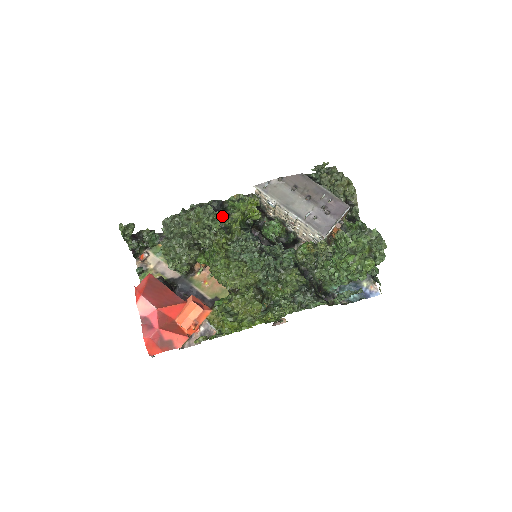
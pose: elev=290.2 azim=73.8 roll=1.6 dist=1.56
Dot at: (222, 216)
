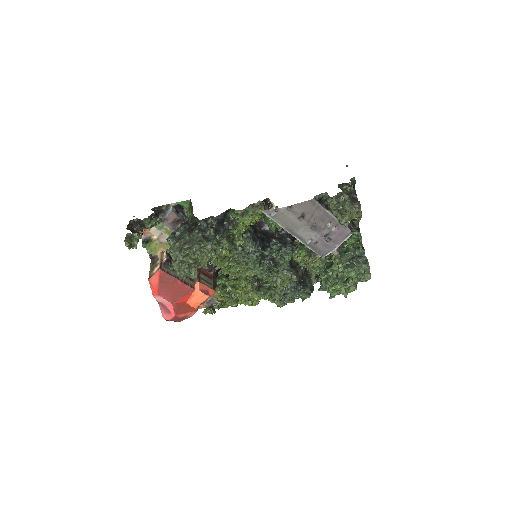
Dot at: (226, 228)
